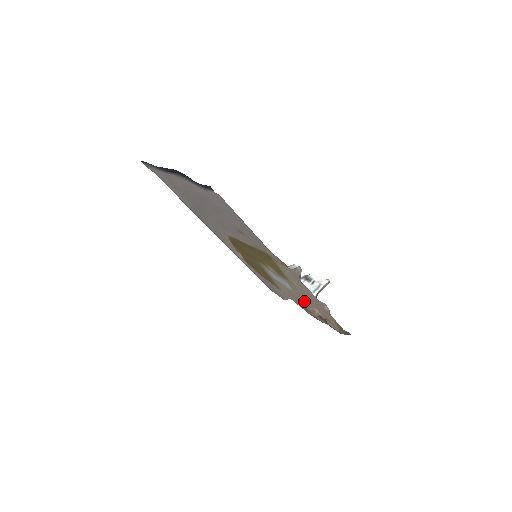
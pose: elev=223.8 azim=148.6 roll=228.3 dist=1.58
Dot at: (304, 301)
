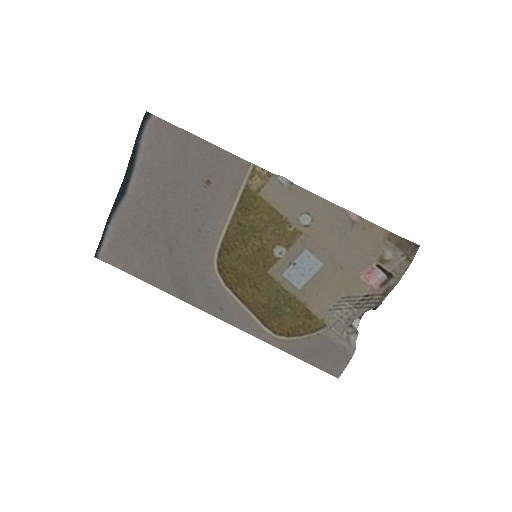
Dot at: (346, 272)
